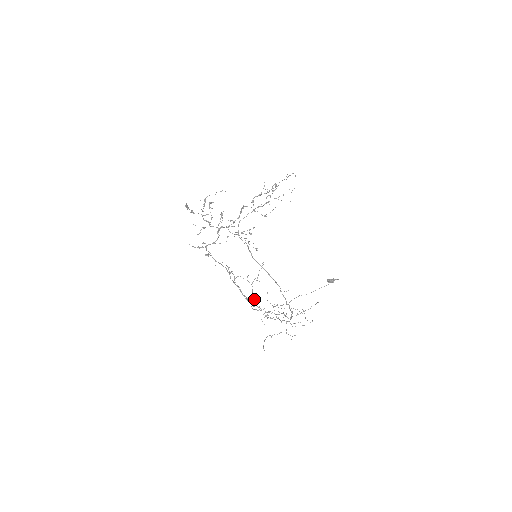
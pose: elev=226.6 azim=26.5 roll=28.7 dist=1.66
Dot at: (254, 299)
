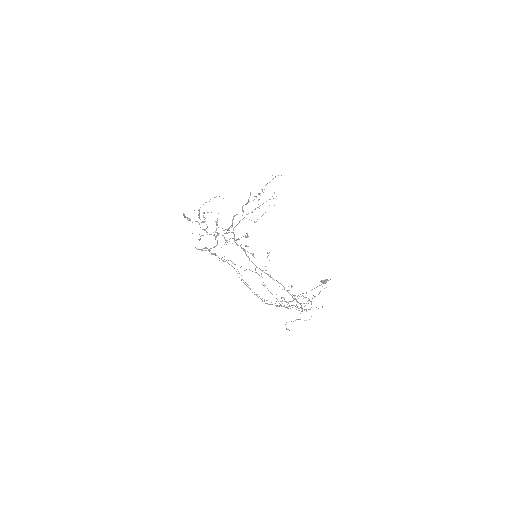
Dot at: (267, 288)
